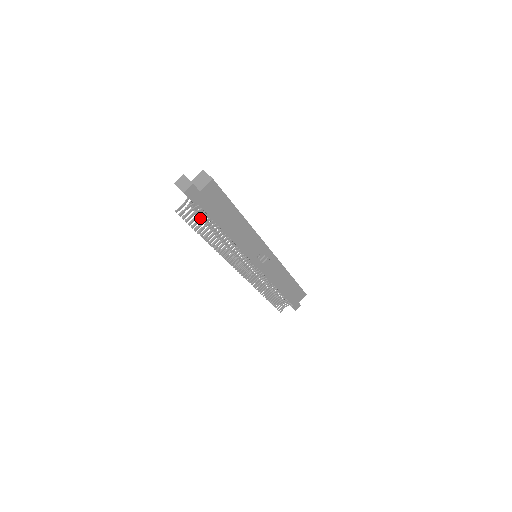
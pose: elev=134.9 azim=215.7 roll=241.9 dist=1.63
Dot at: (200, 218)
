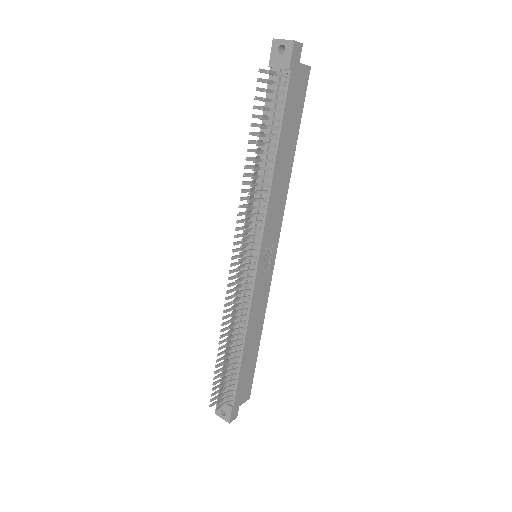
Dot at: (271, 107)
